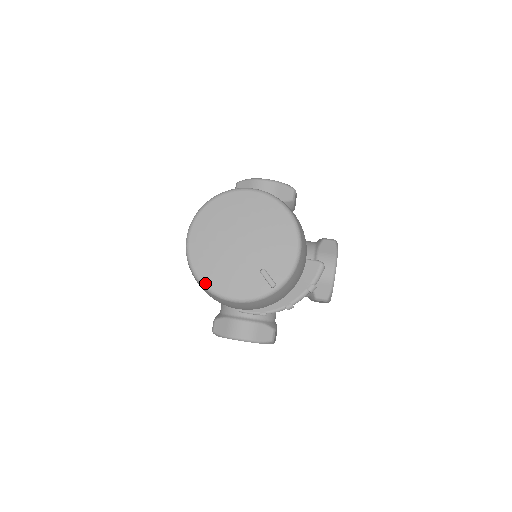
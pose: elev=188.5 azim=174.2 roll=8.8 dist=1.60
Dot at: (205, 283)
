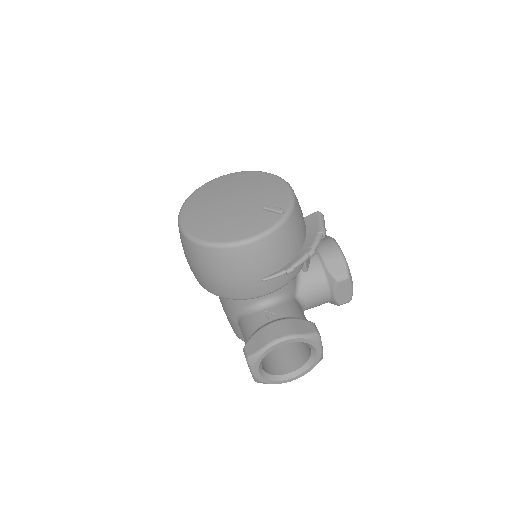
Dot at: (214, 241)
